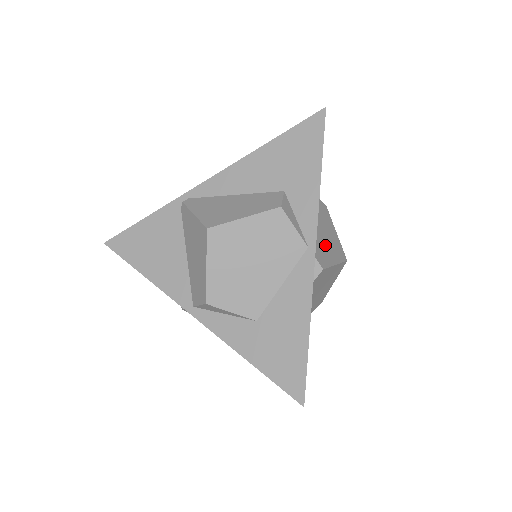
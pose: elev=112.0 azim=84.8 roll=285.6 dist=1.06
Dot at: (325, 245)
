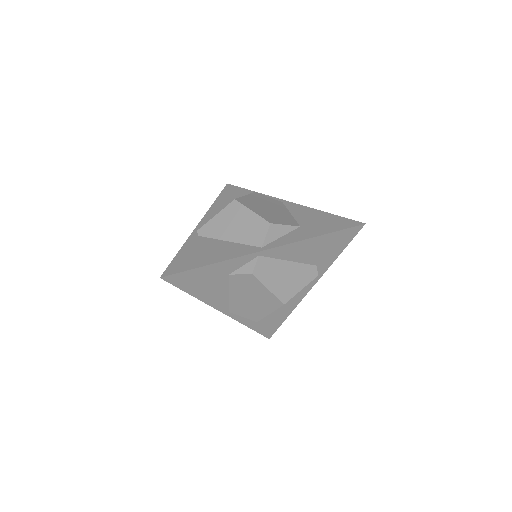
Dot at: occluded
